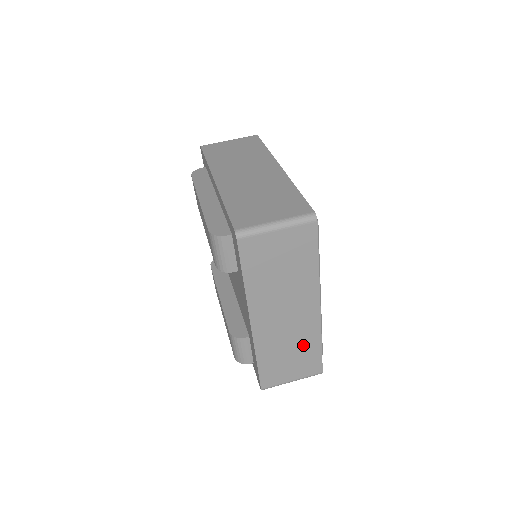
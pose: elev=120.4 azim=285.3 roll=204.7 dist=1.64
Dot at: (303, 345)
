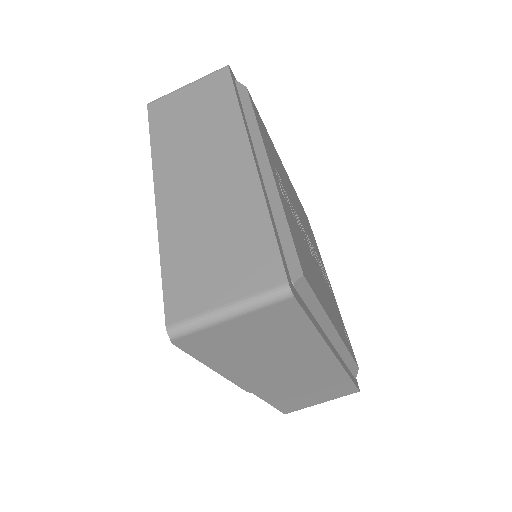
Dot at: occluded
